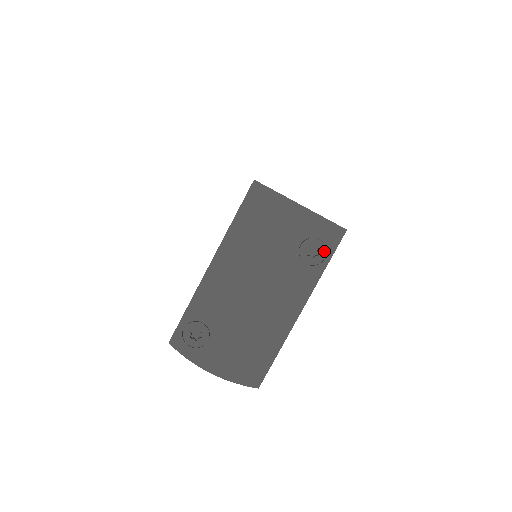
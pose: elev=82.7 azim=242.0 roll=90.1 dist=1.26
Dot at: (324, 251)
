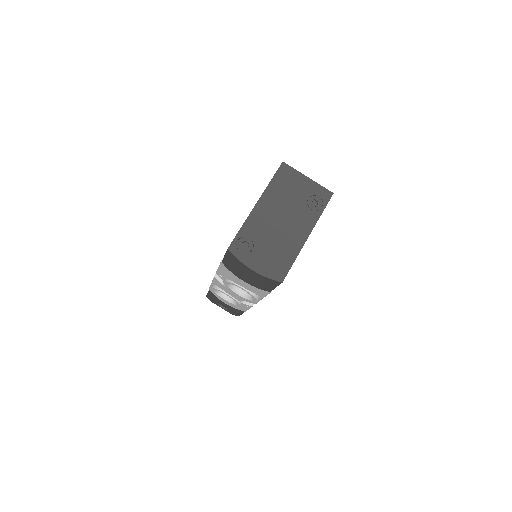
Dot at: (321, 203)
